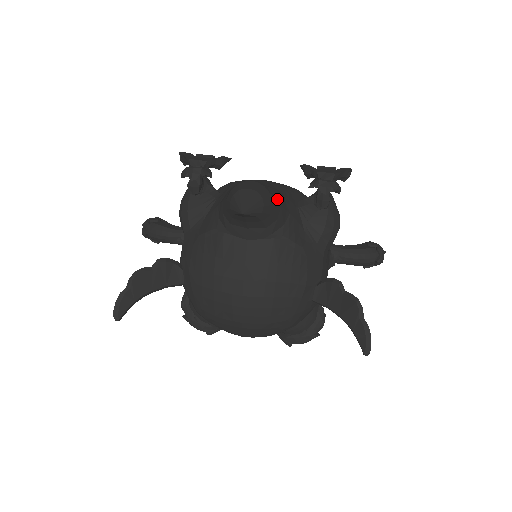
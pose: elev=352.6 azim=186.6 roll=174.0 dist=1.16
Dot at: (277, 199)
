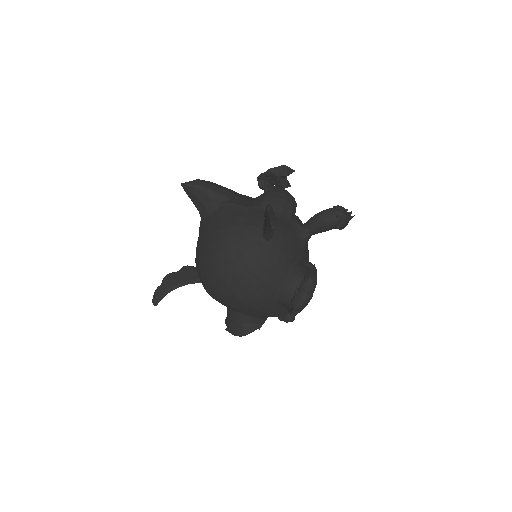
Dot at: (222, 187)
